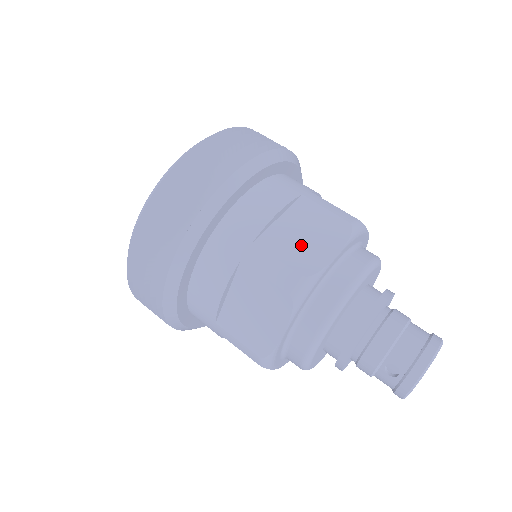
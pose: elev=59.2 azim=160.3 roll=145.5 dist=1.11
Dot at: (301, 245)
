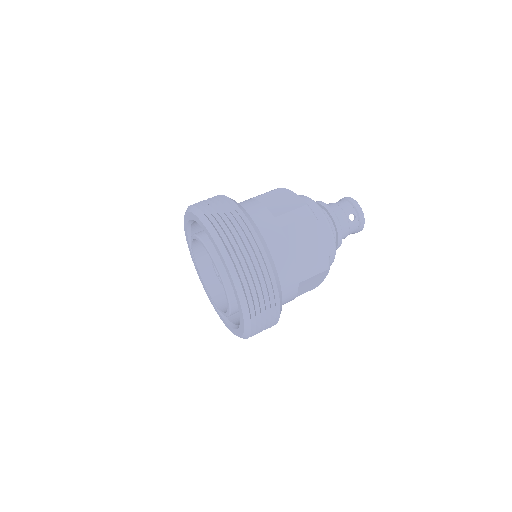
Dot at: (285, 203)
